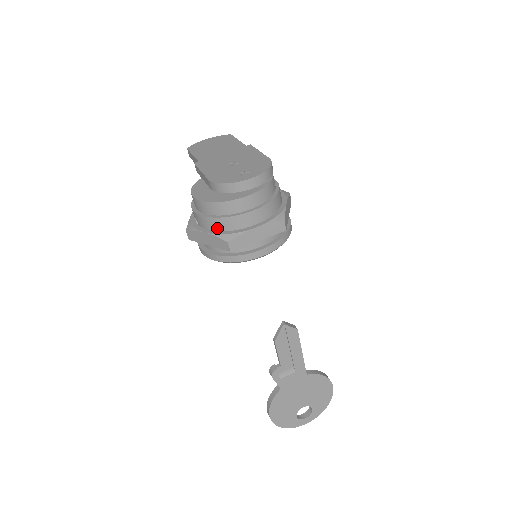
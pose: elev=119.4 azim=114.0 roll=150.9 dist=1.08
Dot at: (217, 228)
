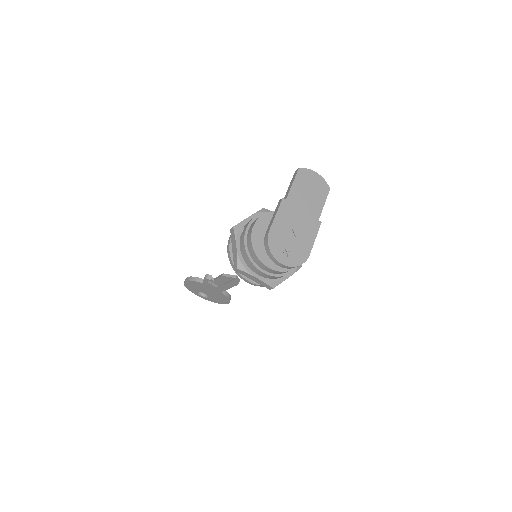
Dot at: (243, 254)
